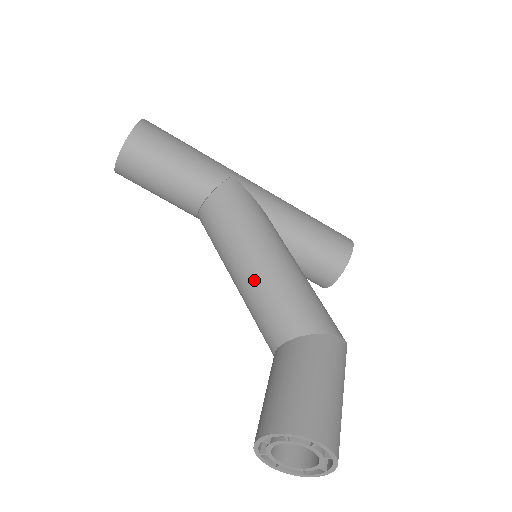
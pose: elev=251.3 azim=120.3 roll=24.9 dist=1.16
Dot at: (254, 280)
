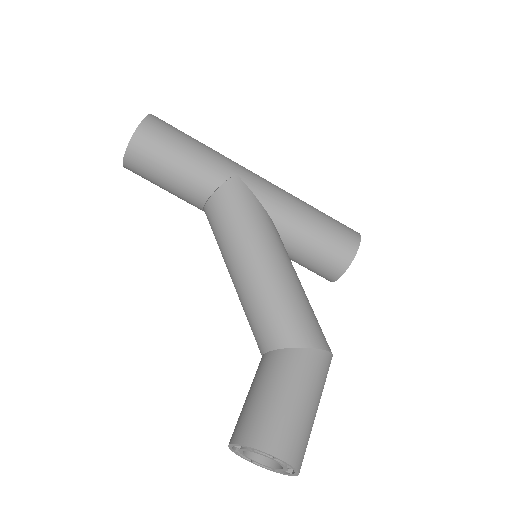
Dot at: (246, 287)
